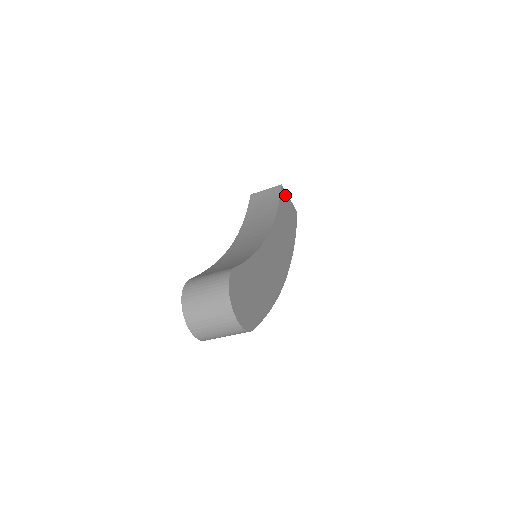
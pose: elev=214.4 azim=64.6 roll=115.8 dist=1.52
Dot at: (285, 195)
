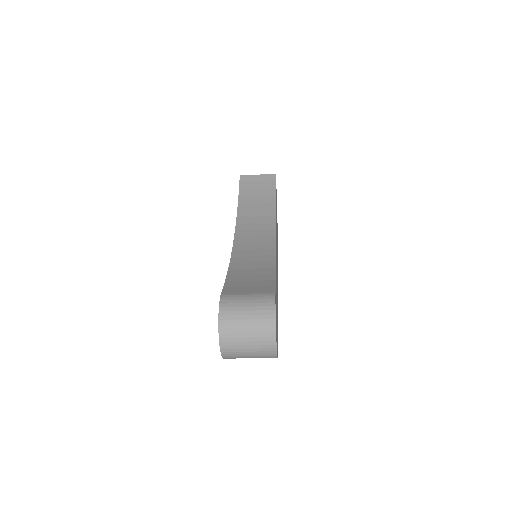
Dot at: occluded
